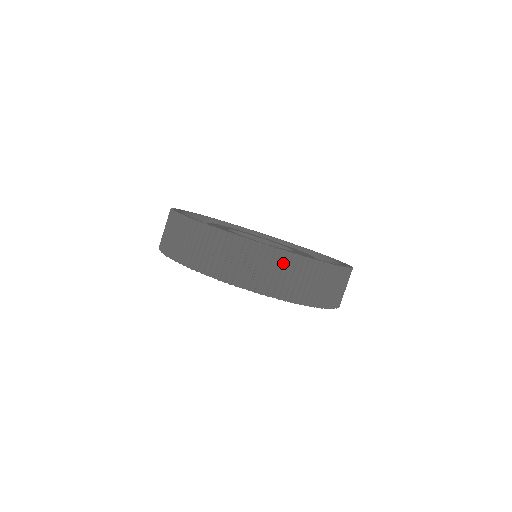
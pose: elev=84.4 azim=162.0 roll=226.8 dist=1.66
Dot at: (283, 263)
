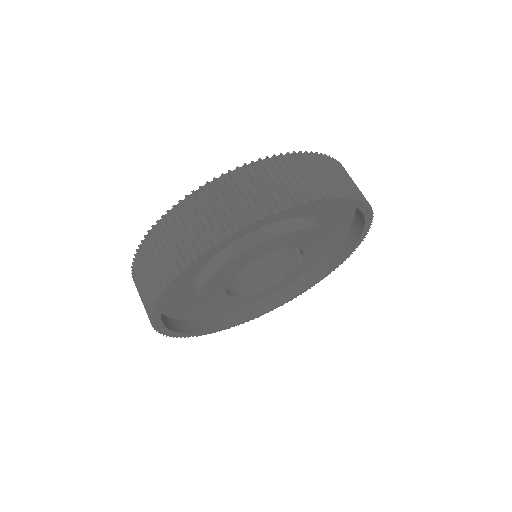
Dot at: occluded
